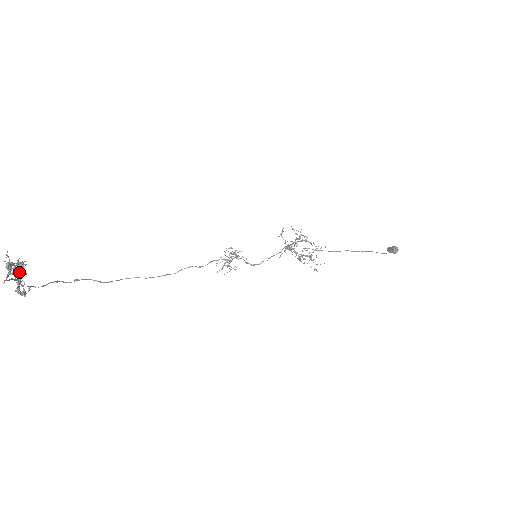
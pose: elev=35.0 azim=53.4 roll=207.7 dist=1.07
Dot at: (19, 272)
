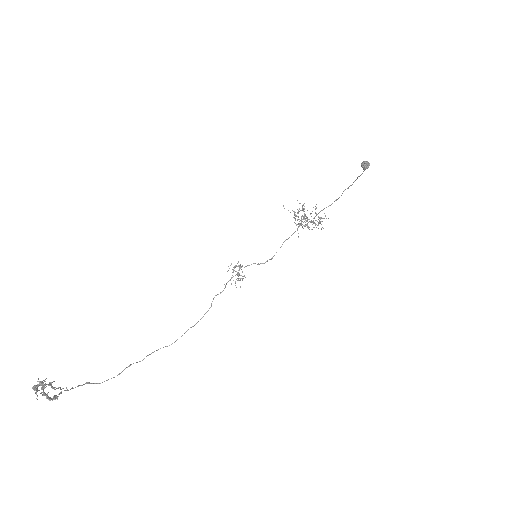
Dot at: (43, 388)
